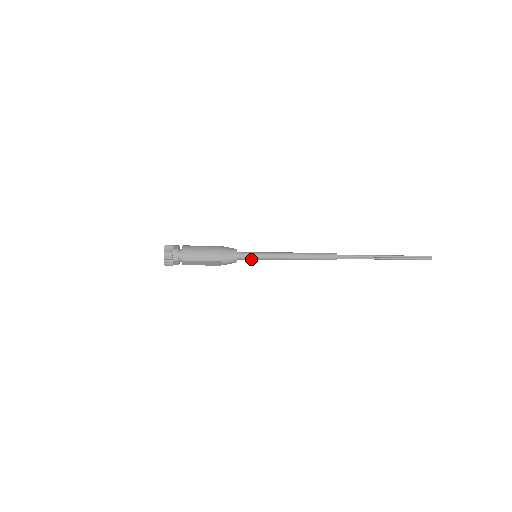
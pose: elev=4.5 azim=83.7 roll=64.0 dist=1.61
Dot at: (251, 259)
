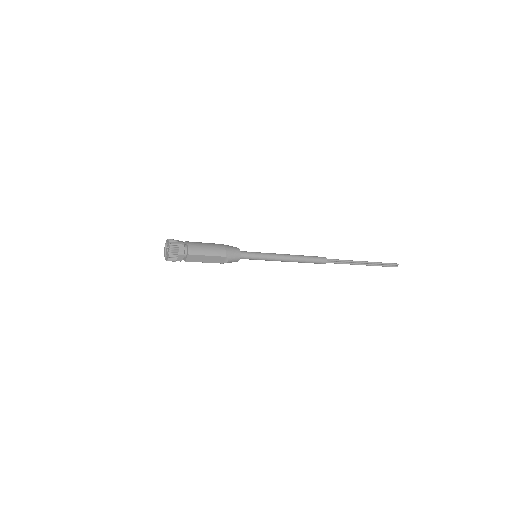
Dot at: (252, 258)
